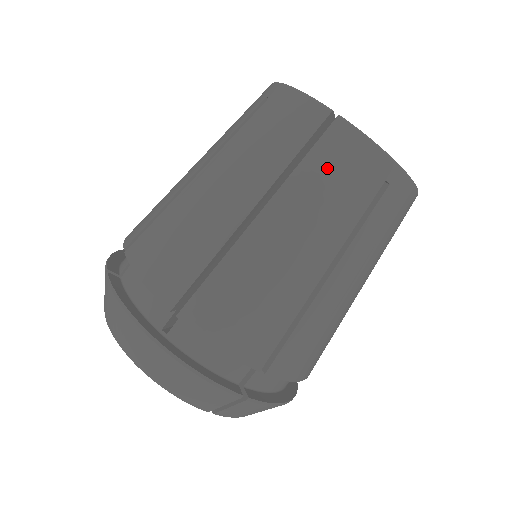
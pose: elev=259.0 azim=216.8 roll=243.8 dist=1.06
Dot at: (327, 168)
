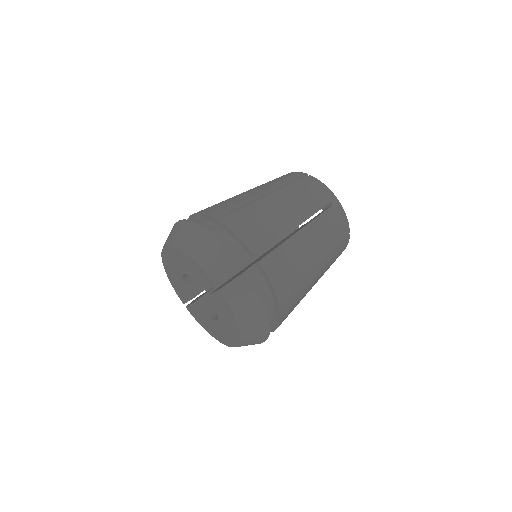
Dot at: (303, 187)
